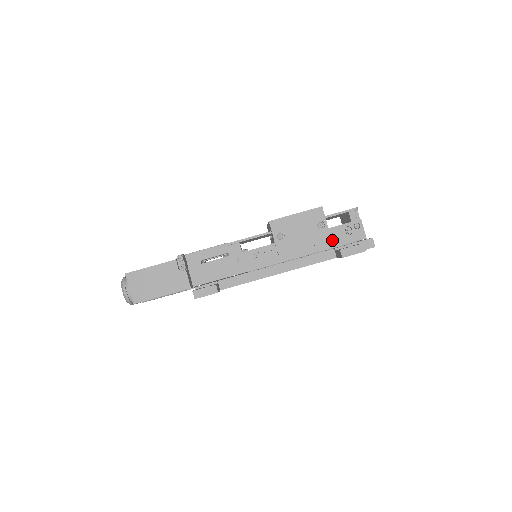
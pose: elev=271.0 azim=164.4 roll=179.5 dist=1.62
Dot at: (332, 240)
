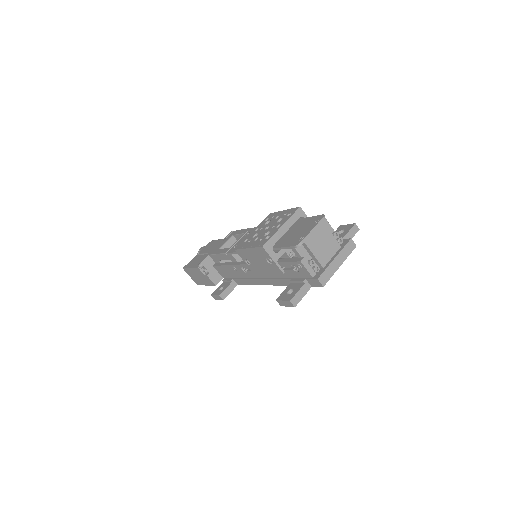
Dot at: (286, 272)
